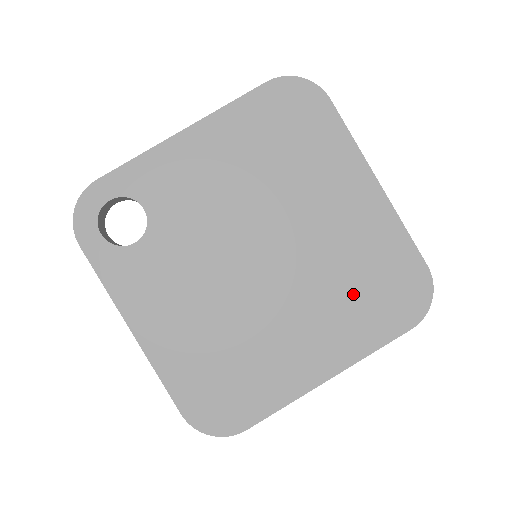
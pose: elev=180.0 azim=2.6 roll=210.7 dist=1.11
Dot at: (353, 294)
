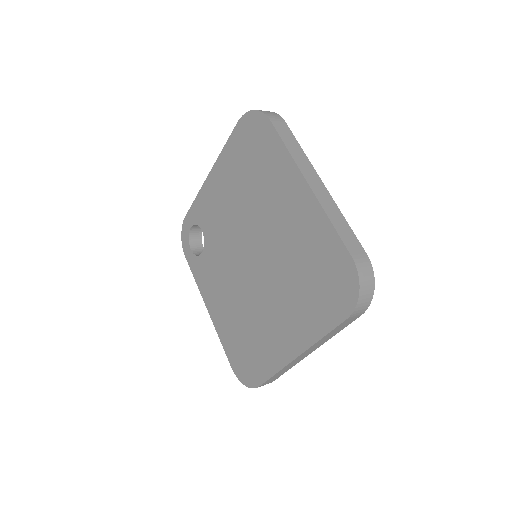
Dot at: (303, 285)
